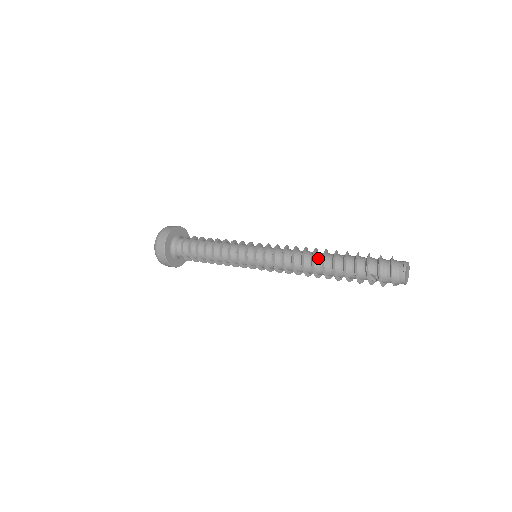
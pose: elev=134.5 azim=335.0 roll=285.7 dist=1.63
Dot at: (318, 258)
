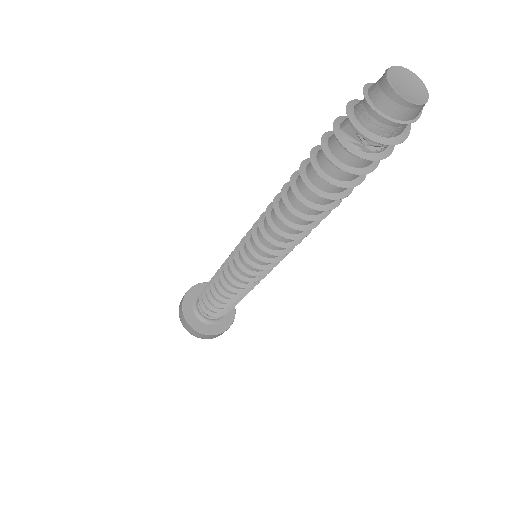
Dot at: occluded
